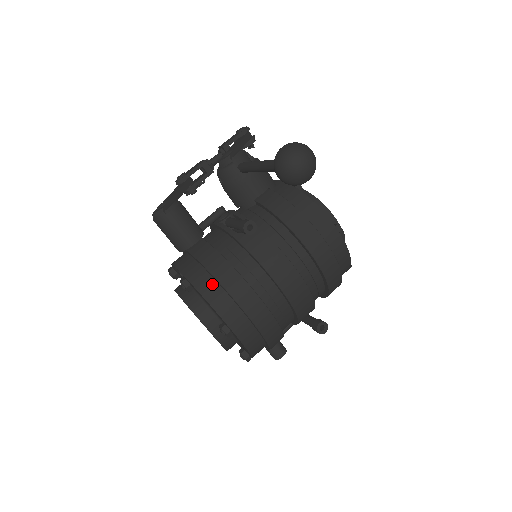
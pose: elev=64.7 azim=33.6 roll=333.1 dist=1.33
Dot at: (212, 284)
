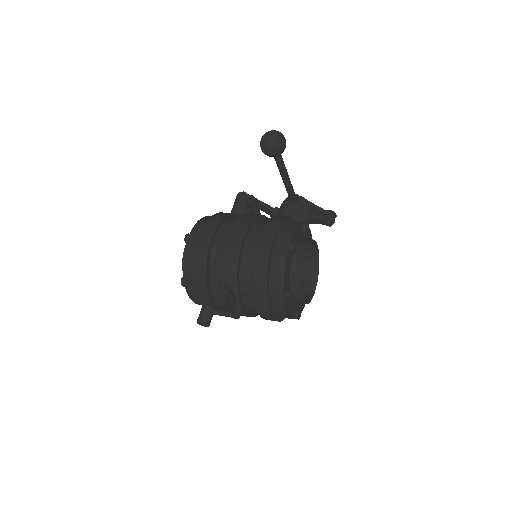
Dot at: occluded
